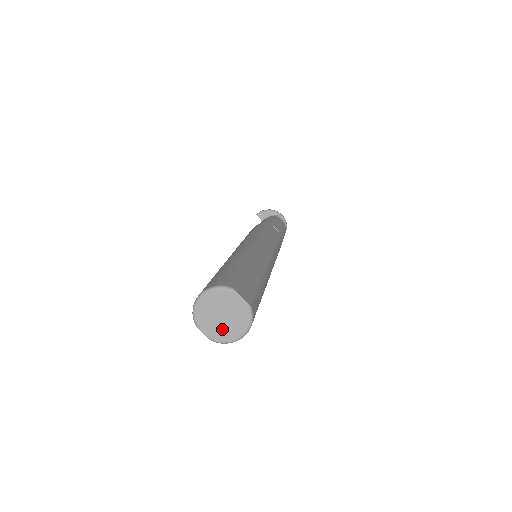
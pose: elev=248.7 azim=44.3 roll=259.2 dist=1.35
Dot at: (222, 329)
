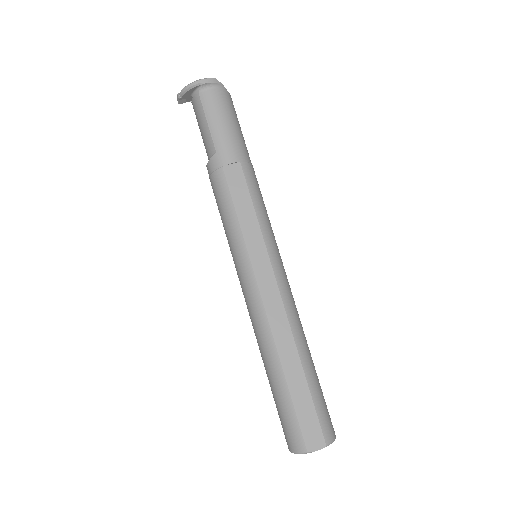
Dot at: occluded
